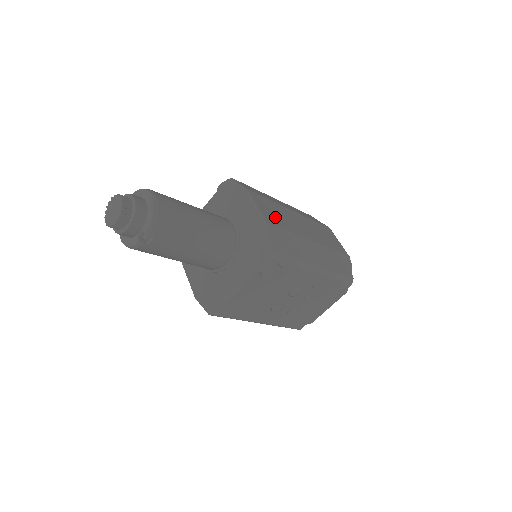
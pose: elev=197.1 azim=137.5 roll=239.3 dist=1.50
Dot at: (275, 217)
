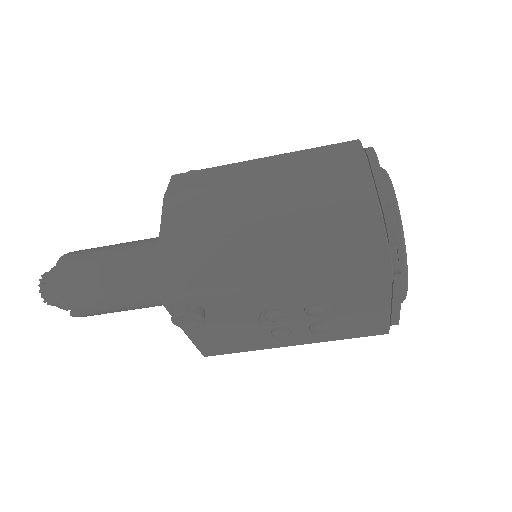
Dot at: (194, 224)
